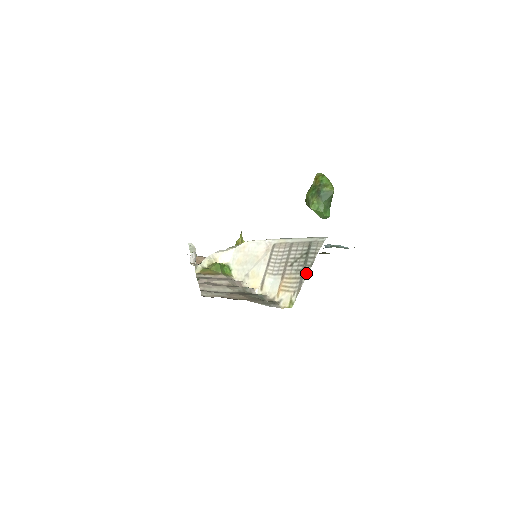
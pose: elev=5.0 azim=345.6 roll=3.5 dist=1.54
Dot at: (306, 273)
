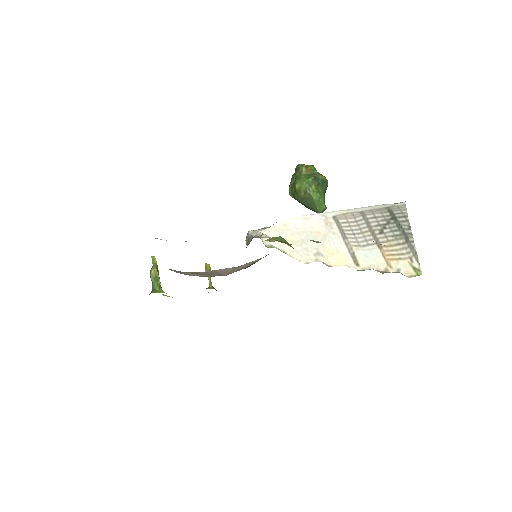
Dot at: (410, 236)
